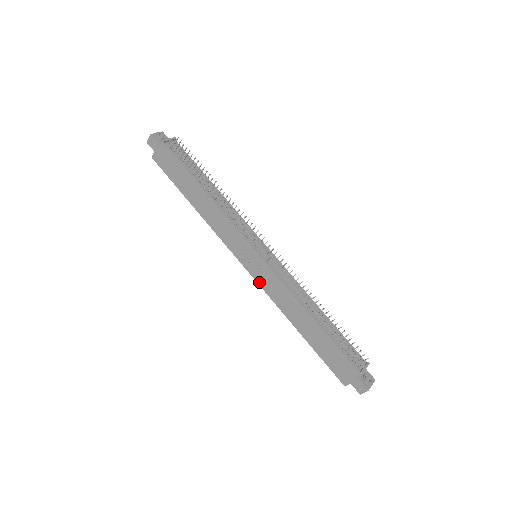
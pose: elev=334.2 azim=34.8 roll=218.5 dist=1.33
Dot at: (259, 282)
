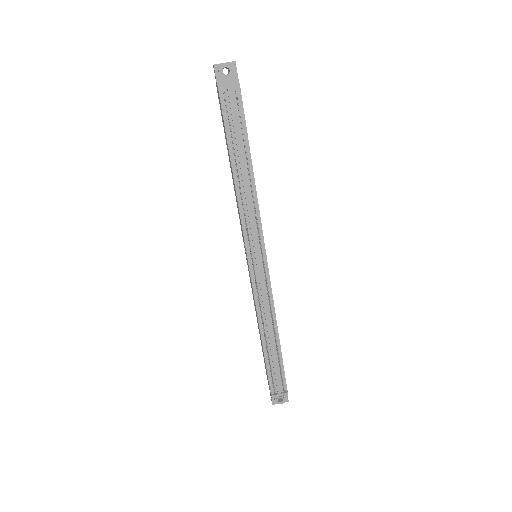
Dot at: occluded
